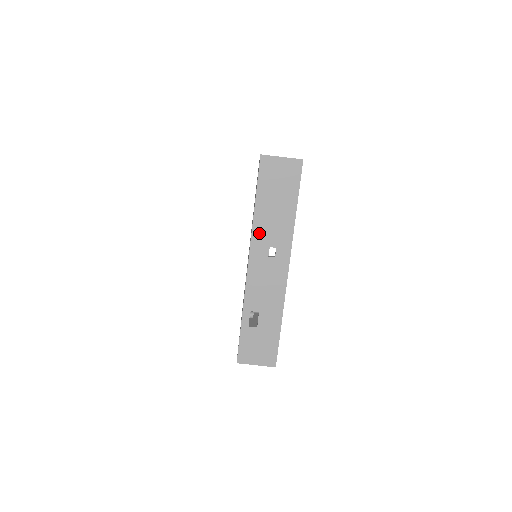
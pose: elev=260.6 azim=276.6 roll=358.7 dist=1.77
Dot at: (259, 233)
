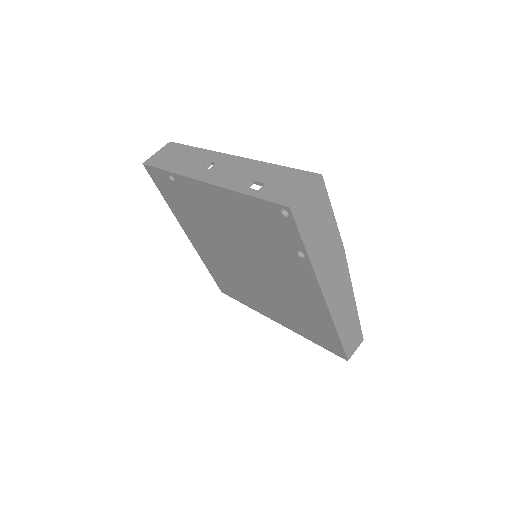
Dot at: (188, 171)
